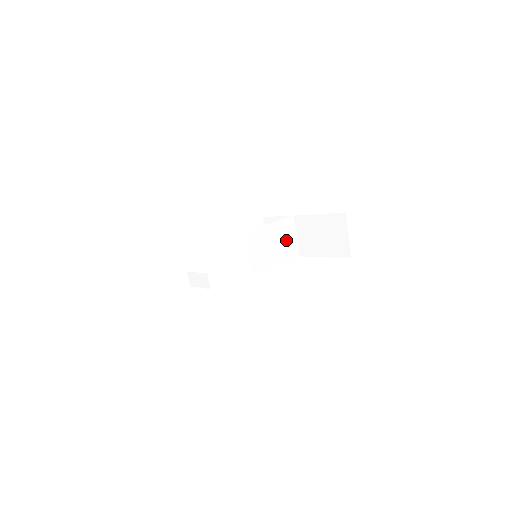
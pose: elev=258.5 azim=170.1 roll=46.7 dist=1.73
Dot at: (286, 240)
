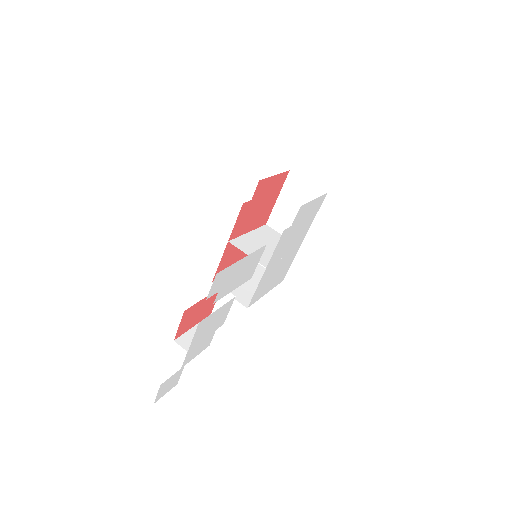
Dot at: (275, 240)
